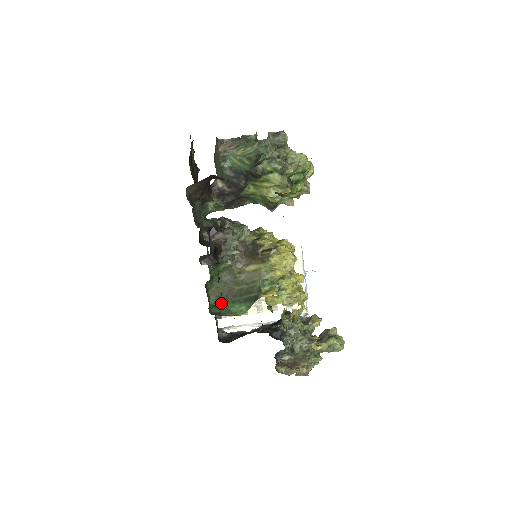
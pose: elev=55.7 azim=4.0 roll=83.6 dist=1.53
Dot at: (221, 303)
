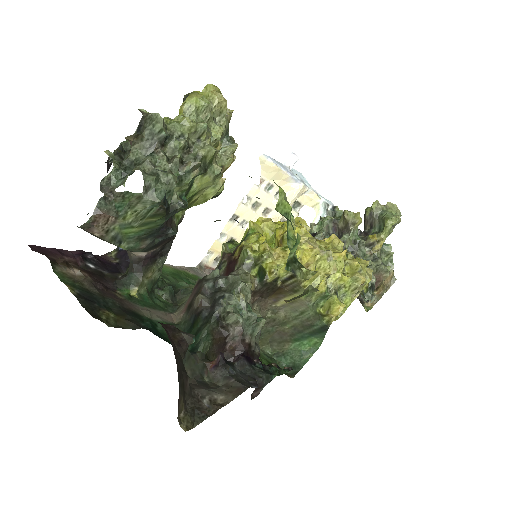
Dot at: (282, 348)
